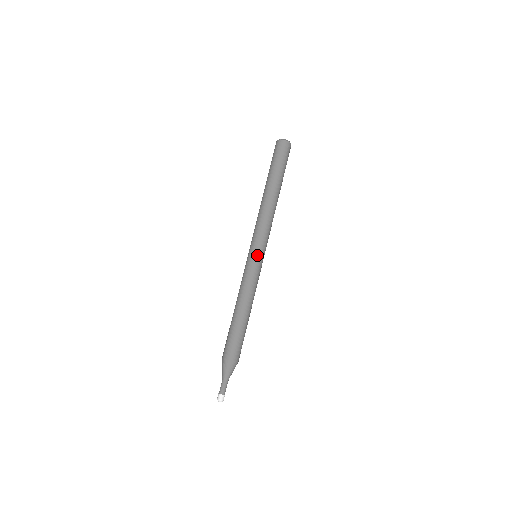
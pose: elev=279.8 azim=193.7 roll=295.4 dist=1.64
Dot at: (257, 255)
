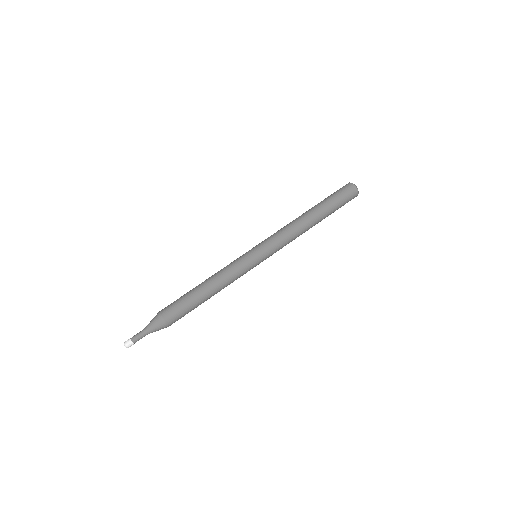
Dot at: (256, 253)
